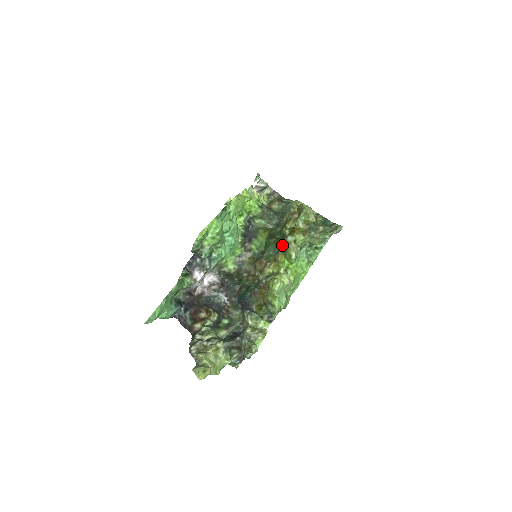
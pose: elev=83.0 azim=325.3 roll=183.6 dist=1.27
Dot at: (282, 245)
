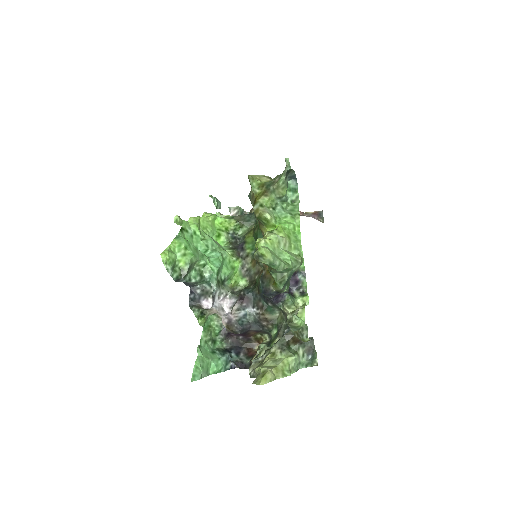
Dot at: (258, 221)
